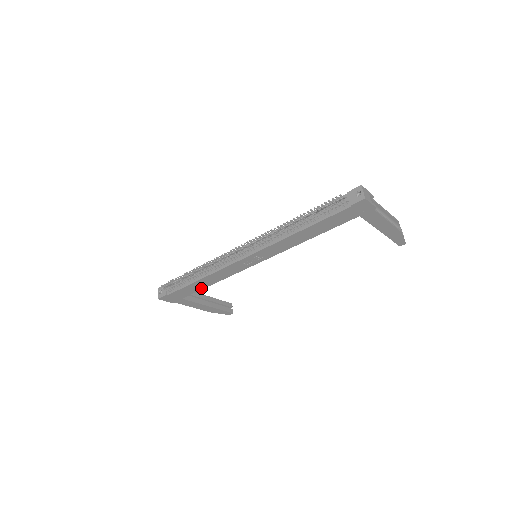
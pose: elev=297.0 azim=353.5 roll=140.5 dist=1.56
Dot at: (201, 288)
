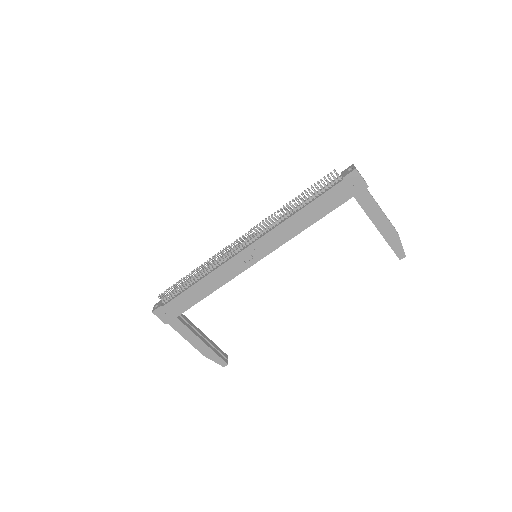
Dot at: (198, 300)
